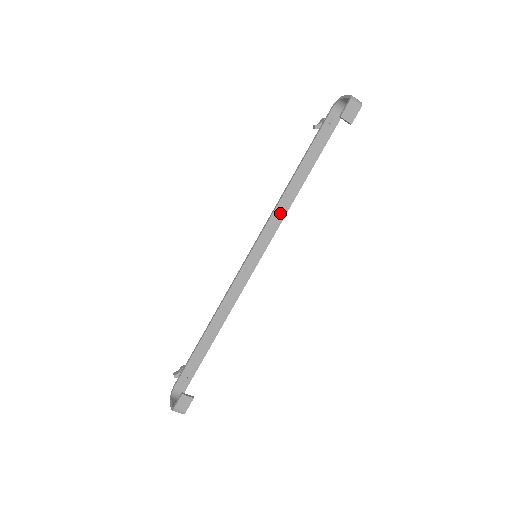
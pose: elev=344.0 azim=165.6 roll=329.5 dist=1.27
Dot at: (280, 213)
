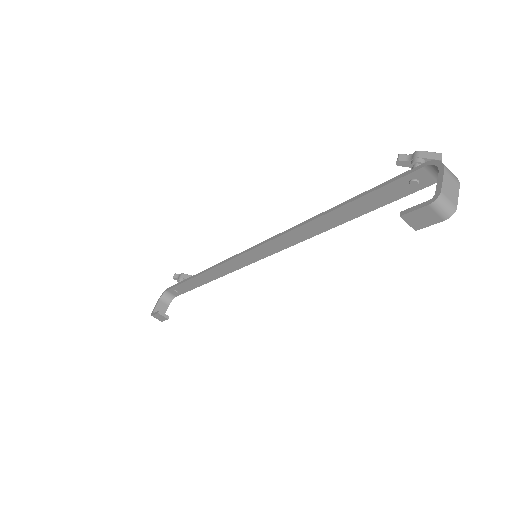
Dot at: (296, 236)
